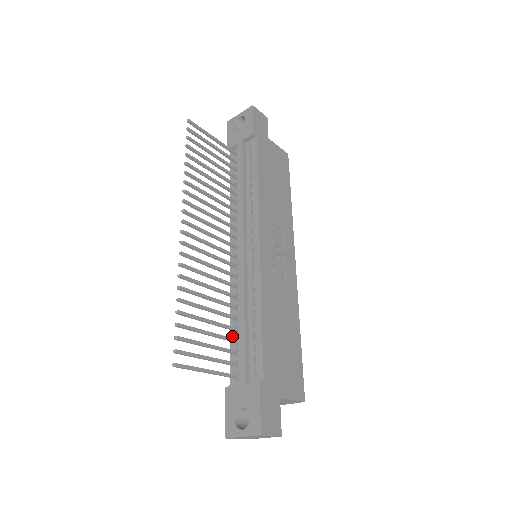
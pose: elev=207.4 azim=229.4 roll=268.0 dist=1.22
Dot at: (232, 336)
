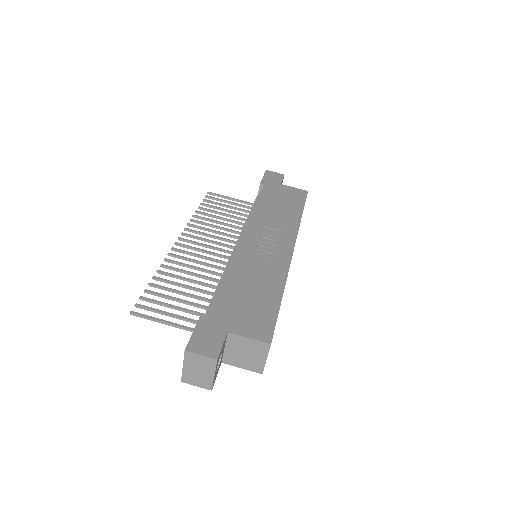
Dot at: occluded
